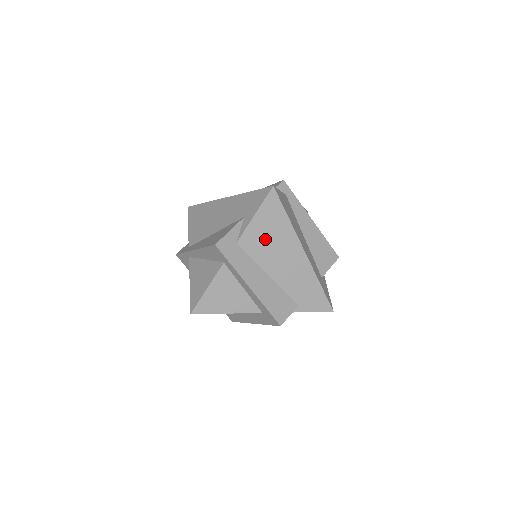
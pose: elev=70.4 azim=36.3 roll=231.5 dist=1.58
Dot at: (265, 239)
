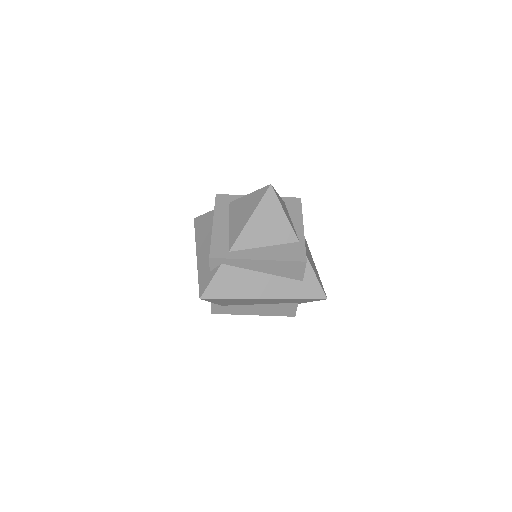
Dot at: occluded
